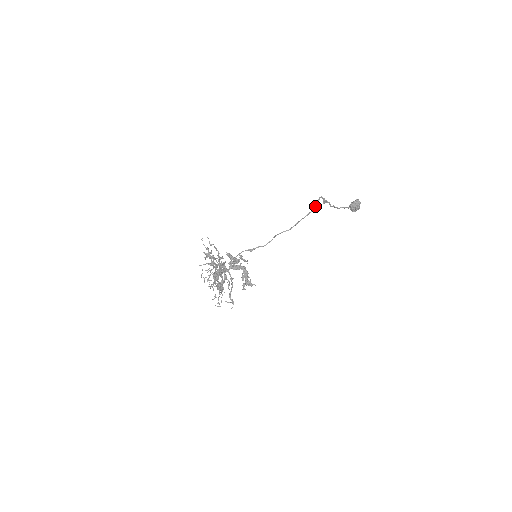
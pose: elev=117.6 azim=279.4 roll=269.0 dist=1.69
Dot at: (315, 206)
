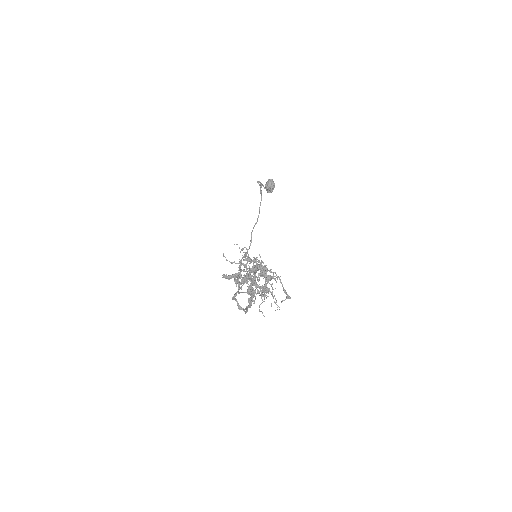
Dot at: (261, 190)
